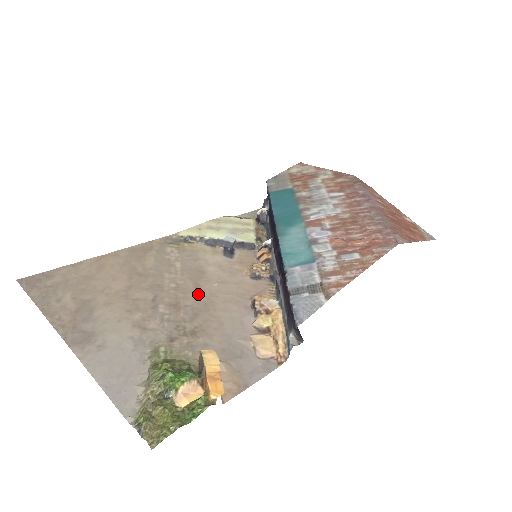
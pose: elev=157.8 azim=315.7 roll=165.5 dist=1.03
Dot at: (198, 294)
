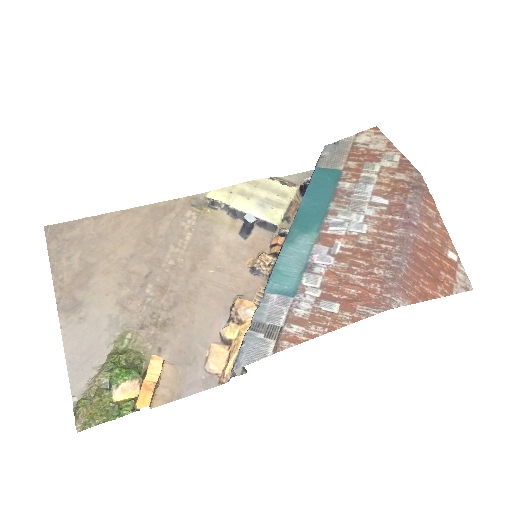
Dot at: (189, 279)
